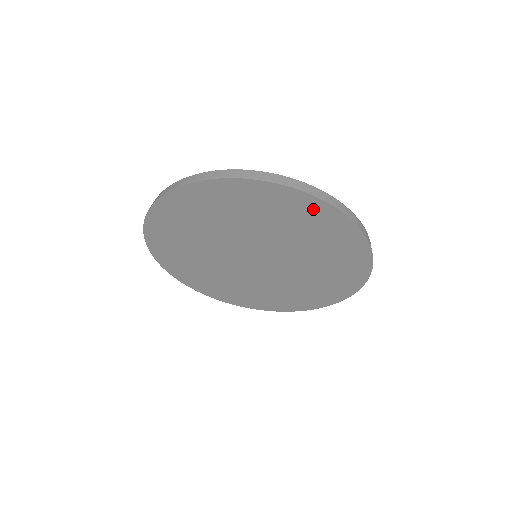
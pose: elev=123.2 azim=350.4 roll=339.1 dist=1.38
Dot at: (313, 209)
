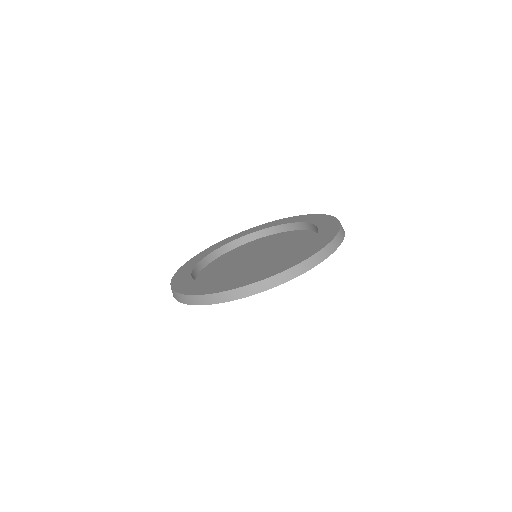
Dot at: occluded
